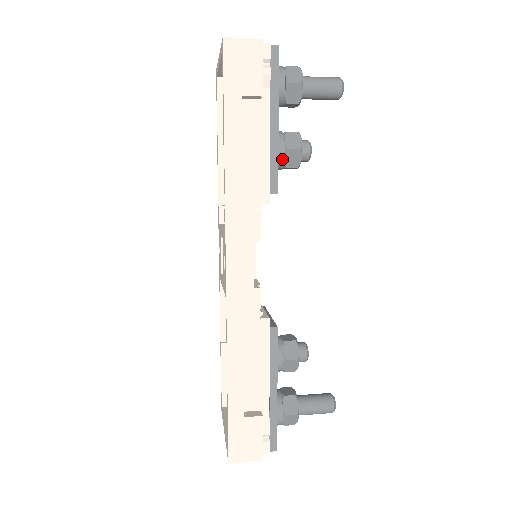
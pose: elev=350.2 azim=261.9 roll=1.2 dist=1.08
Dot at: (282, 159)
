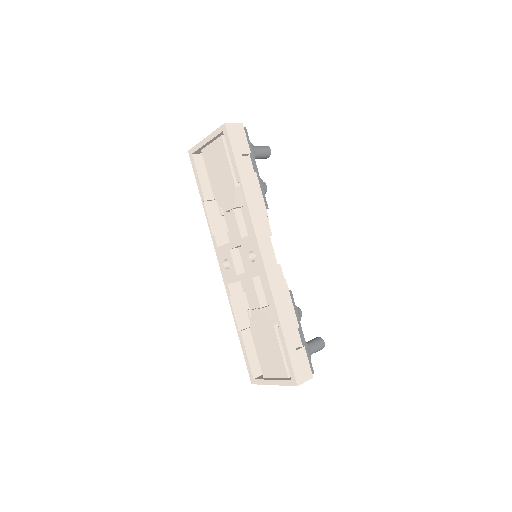
Dot at: occluded
